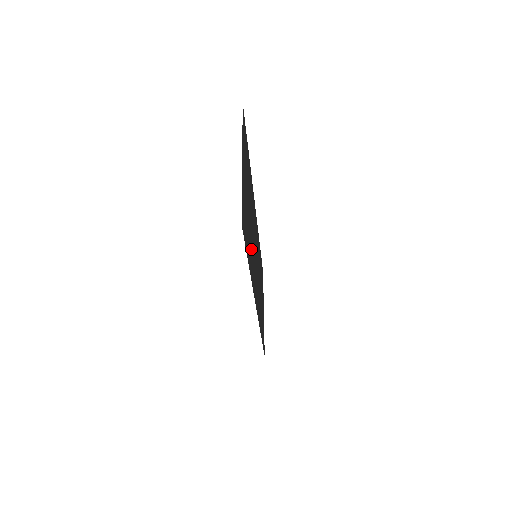
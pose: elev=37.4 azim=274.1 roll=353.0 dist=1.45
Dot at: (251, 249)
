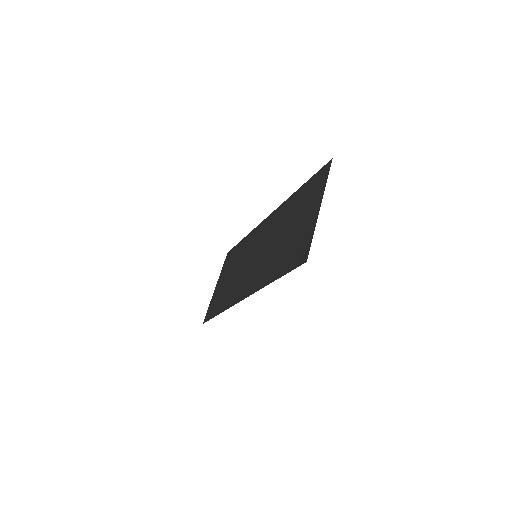
Dot at: (272, 260)
